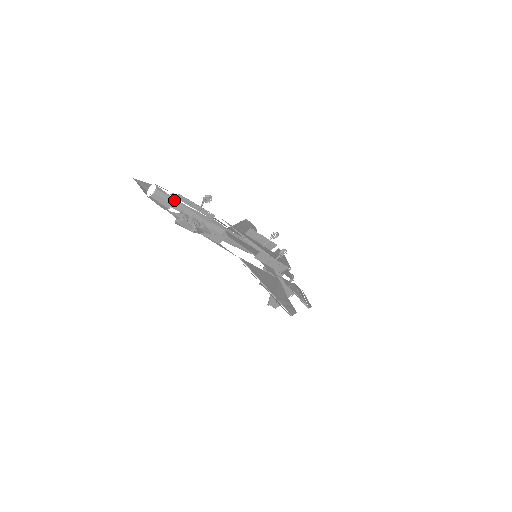
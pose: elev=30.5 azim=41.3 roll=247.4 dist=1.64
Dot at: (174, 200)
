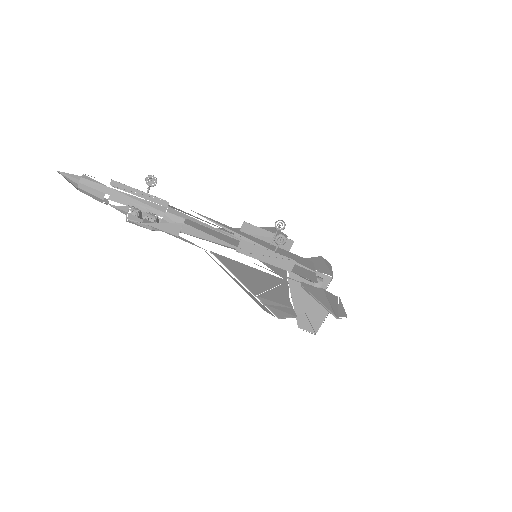
Dot at: (107, 188)
